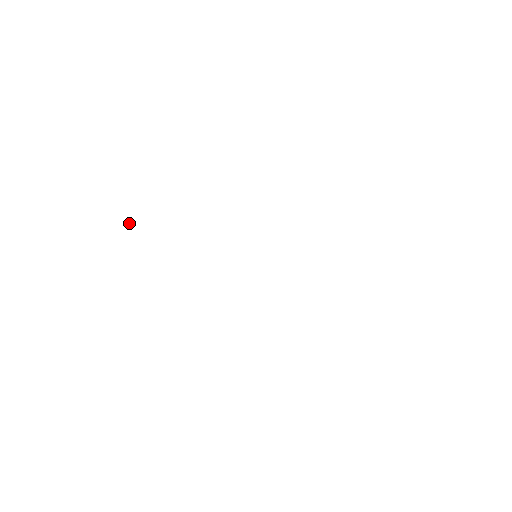
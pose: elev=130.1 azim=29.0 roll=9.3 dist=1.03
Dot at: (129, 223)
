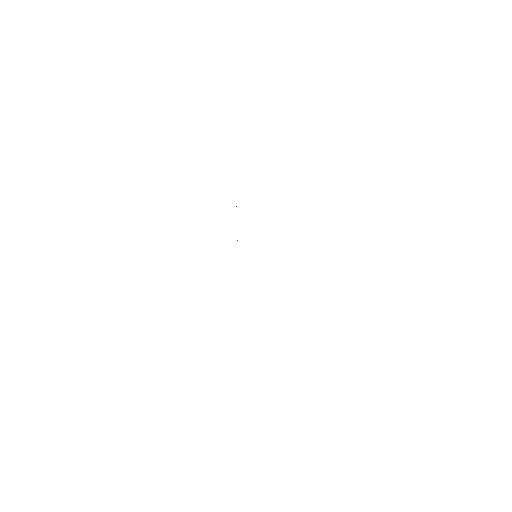
Dot at: occluded
